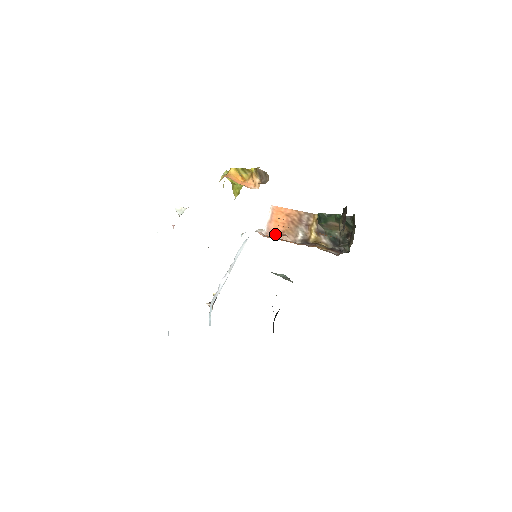
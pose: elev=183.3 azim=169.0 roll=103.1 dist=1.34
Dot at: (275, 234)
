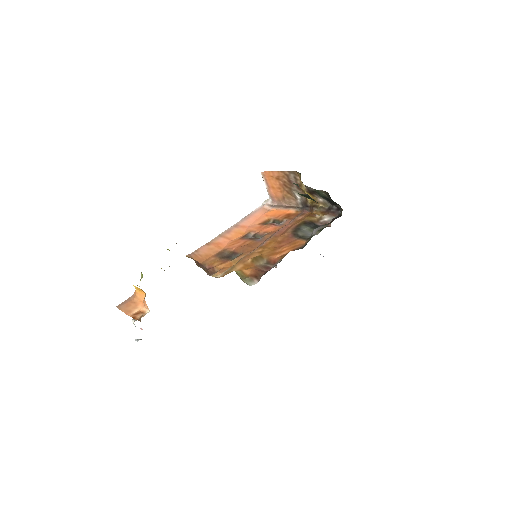
Dot at: (279, 201)
